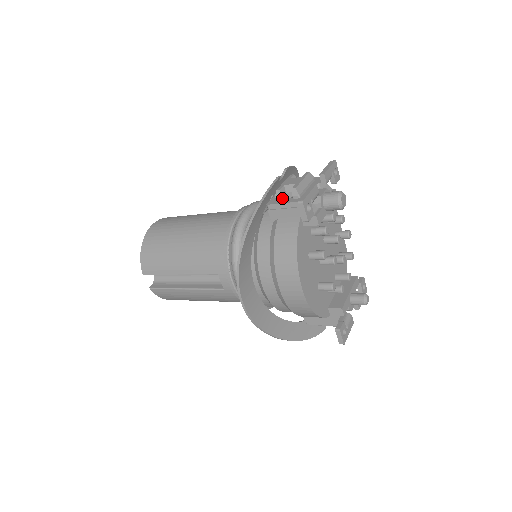
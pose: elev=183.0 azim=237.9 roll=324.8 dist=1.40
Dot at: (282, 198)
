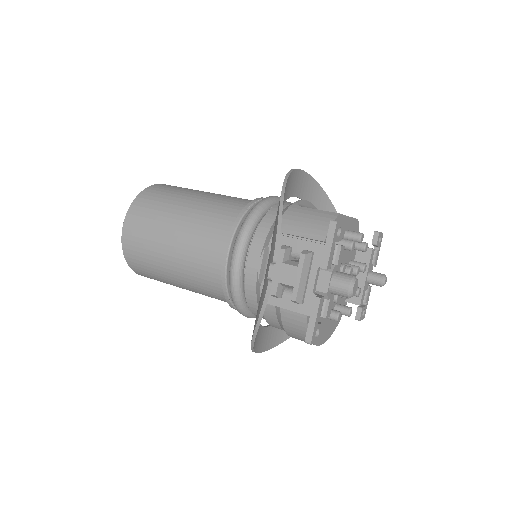
Dot at: (280, 298)
